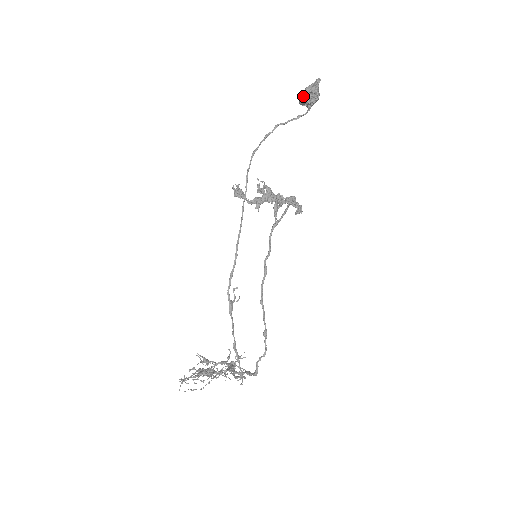
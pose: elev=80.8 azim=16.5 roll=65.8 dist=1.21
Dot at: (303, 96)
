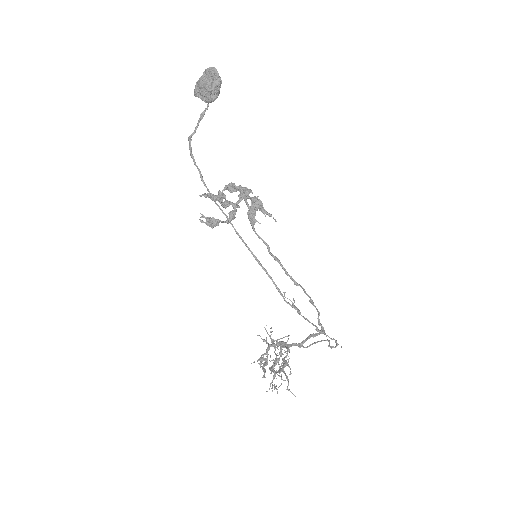
Dot at: (209, 94)
